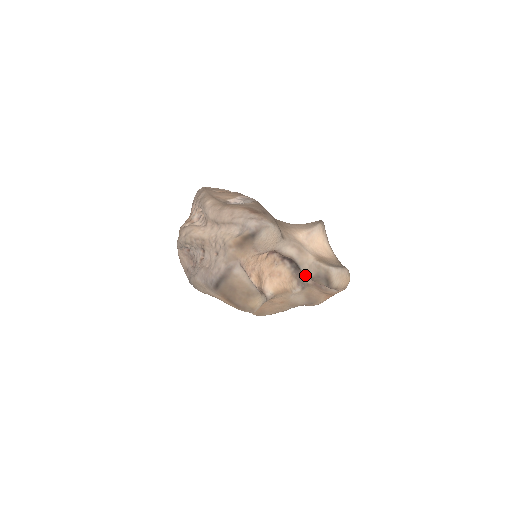
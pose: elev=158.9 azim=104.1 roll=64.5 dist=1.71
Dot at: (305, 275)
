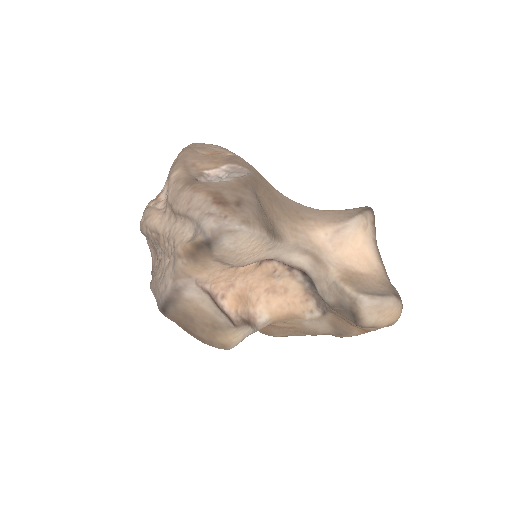
Dot at: occluded
